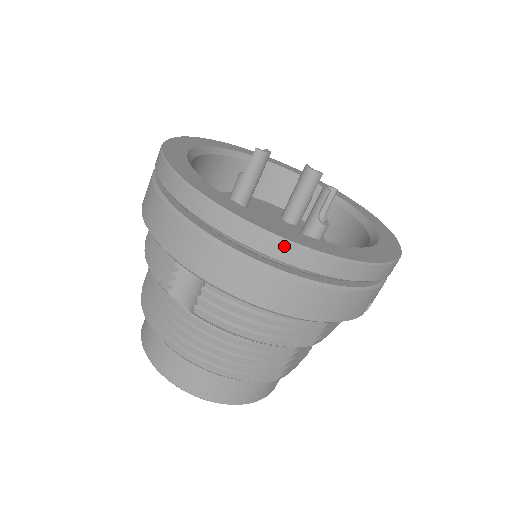
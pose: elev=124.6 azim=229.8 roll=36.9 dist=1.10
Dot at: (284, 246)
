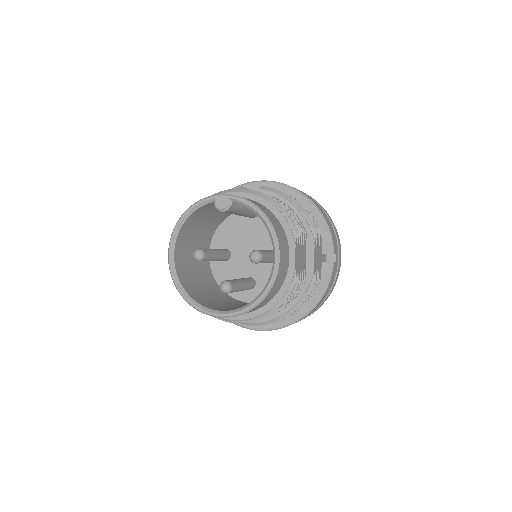
Dot at: occluded
